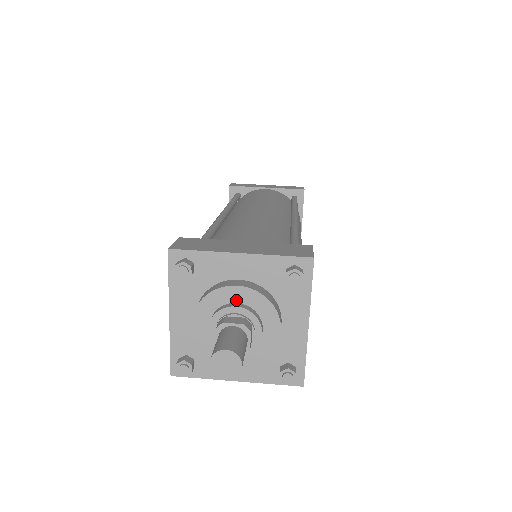
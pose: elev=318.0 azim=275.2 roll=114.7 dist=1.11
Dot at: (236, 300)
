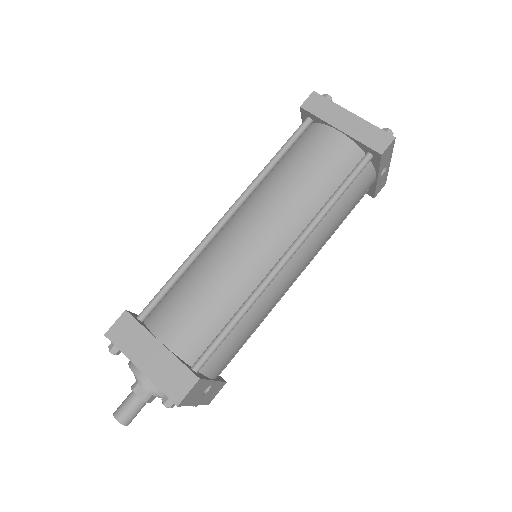
Dot at: occluded
